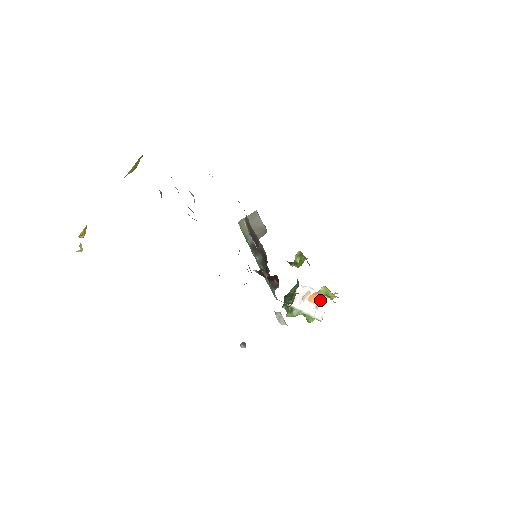
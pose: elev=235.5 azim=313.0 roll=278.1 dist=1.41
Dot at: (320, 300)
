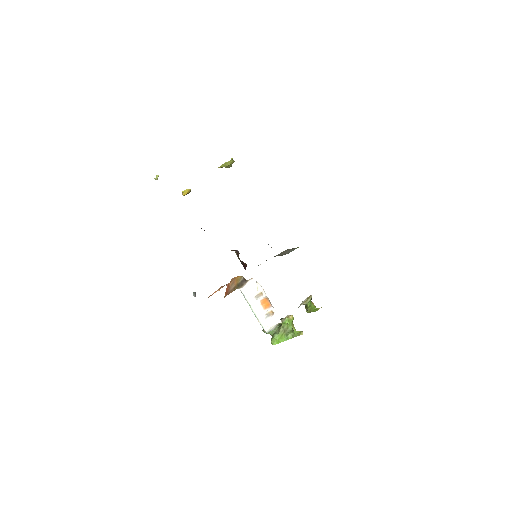
Dot at: (270, 310)
